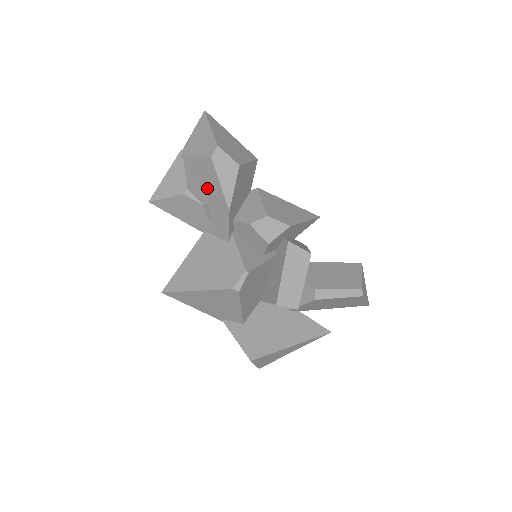
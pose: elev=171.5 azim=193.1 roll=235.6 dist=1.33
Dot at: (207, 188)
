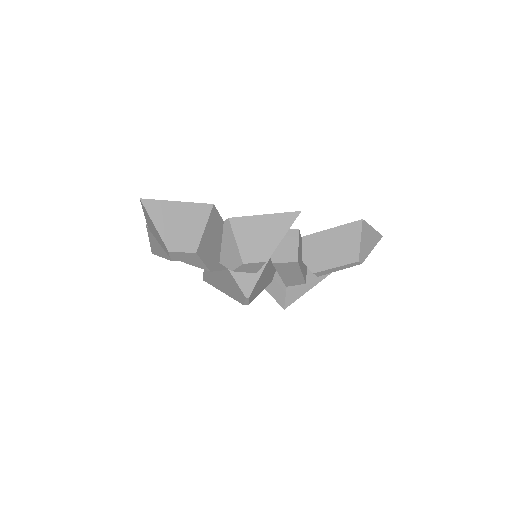
Dot at: occluded
